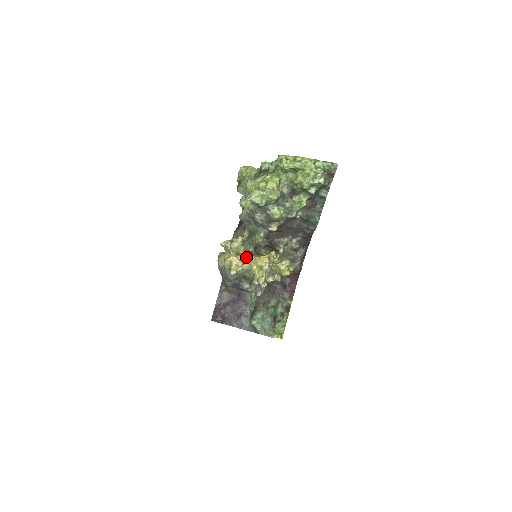
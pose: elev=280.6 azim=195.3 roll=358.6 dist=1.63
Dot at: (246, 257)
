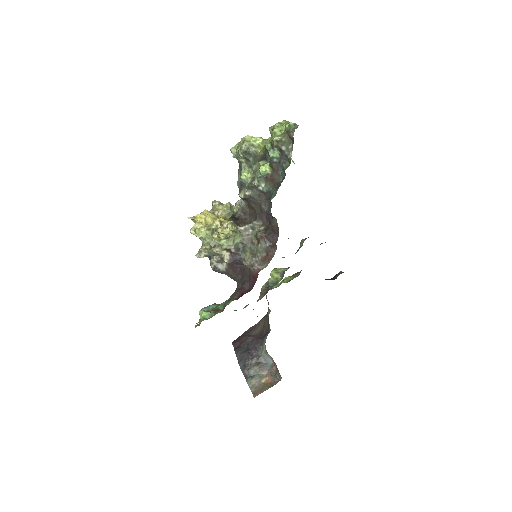
Dot at: occluded
